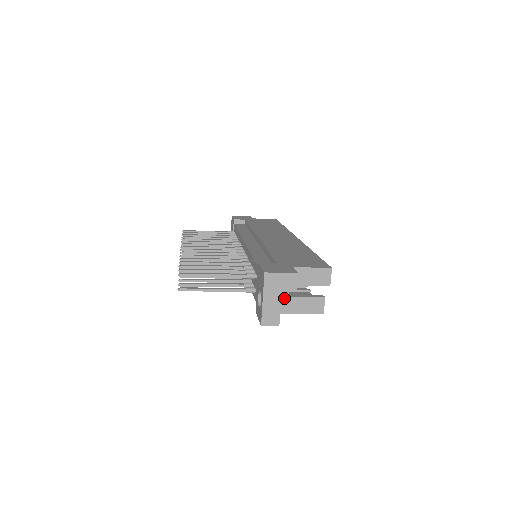
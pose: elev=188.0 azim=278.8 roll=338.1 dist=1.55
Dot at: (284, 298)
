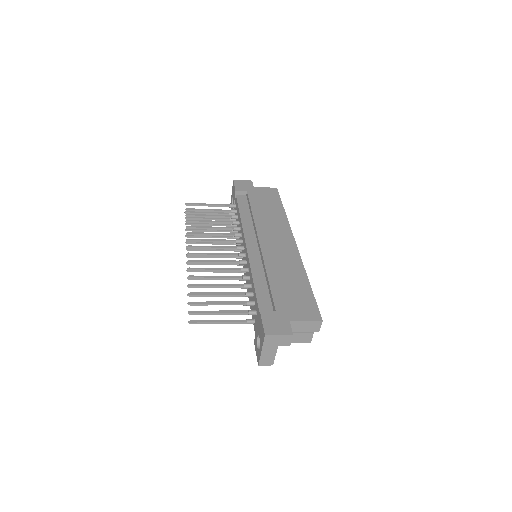
Dot at: occluded
